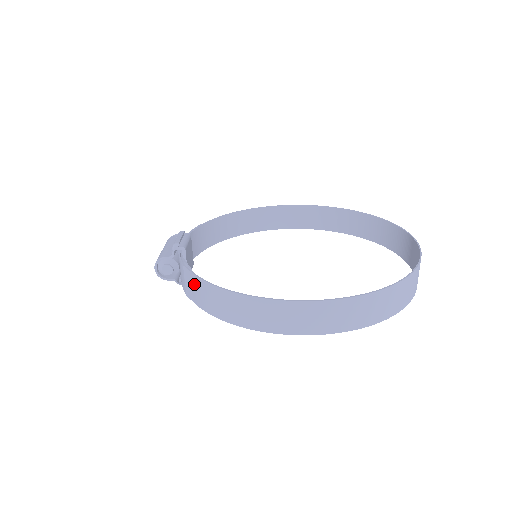
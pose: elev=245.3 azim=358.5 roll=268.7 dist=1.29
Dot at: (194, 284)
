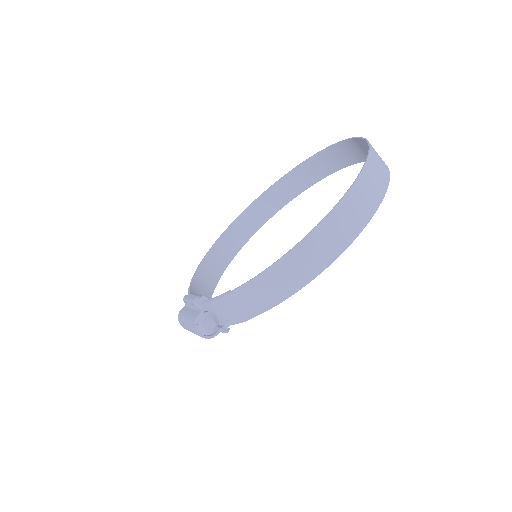
Dot at: (247, 296)
